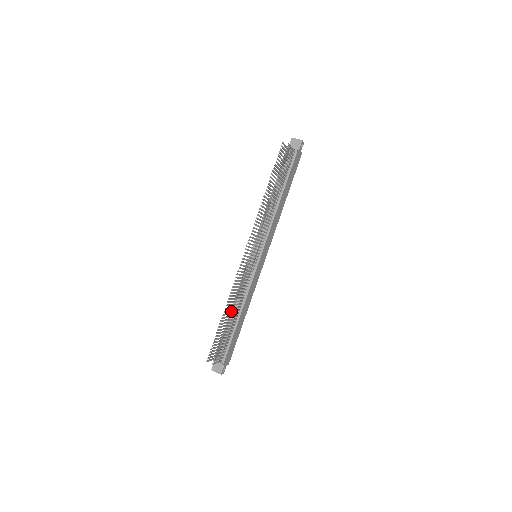
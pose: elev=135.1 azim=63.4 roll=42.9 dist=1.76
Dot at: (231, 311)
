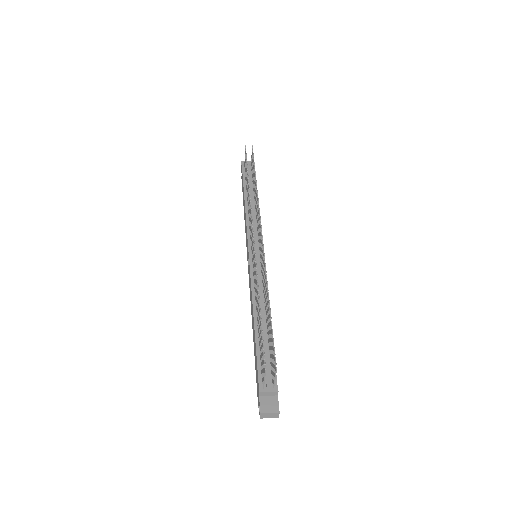
Dot at: (268, 295)
